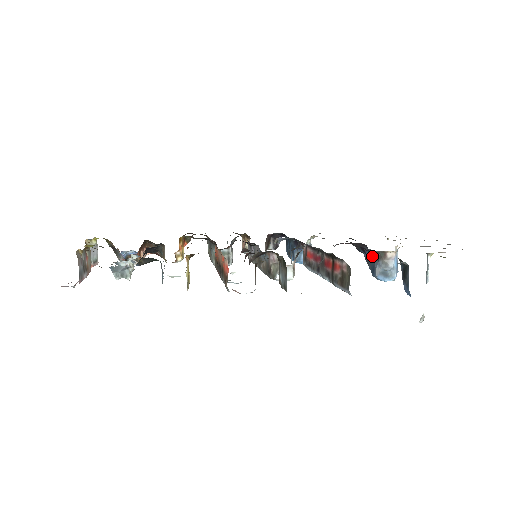
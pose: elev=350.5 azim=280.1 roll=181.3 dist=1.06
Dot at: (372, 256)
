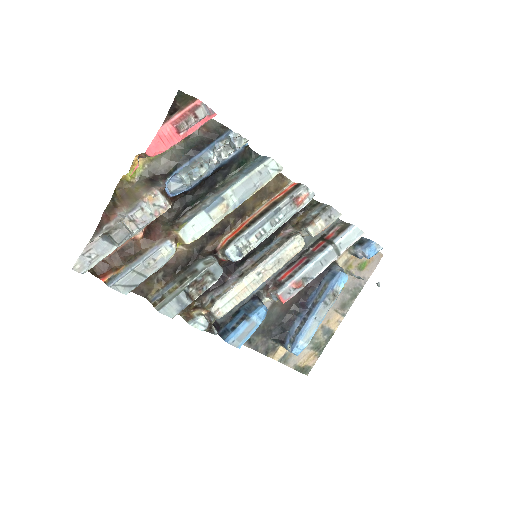
Dot at: (326, 275)
